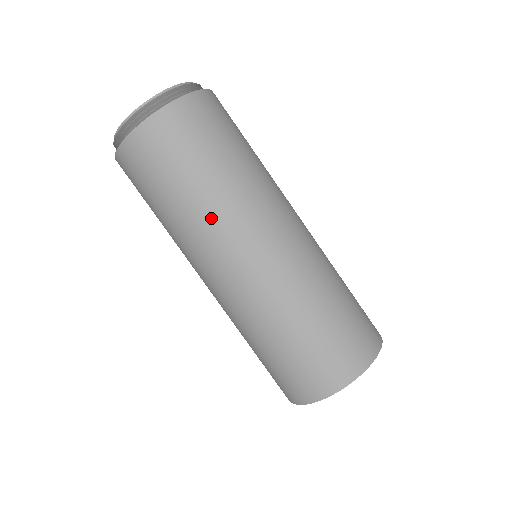
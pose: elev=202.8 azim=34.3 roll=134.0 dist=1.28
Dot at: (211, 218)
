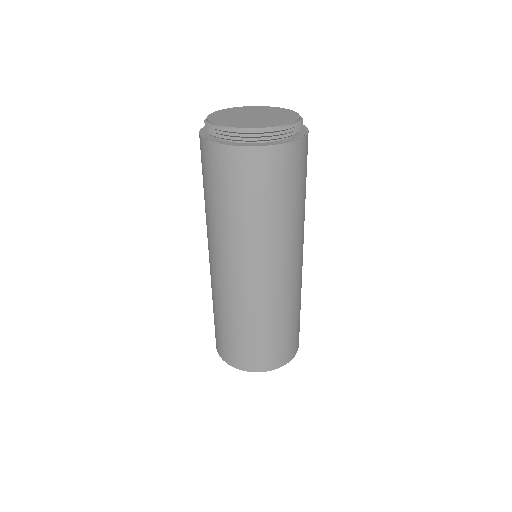
Dot at: (282, 236)
